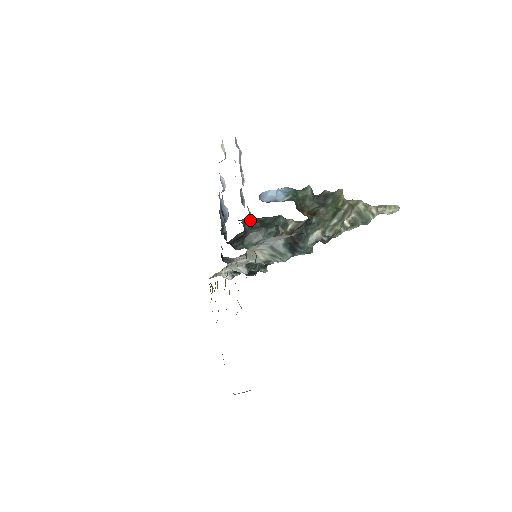
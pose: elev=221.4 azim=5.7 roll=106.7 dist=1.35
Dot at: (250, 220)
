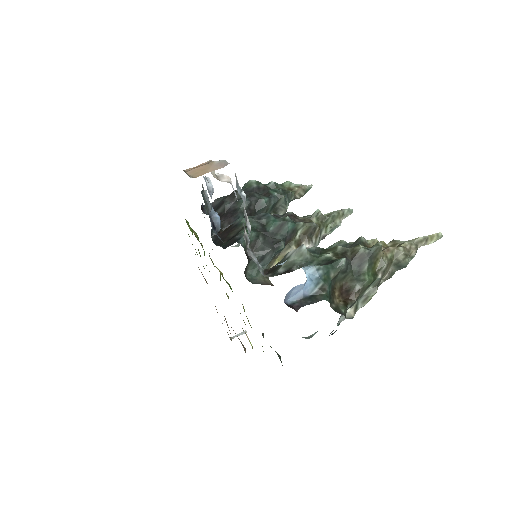
Dot at: (251, 237)
